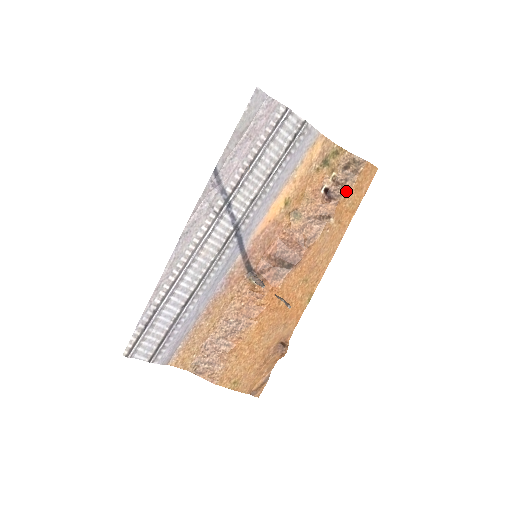
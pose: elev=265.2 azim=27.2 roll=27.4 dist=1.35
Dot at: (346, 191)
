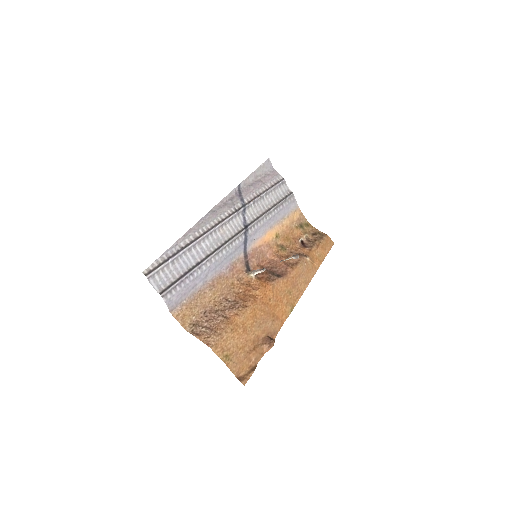
Dot at: (316, 246)
